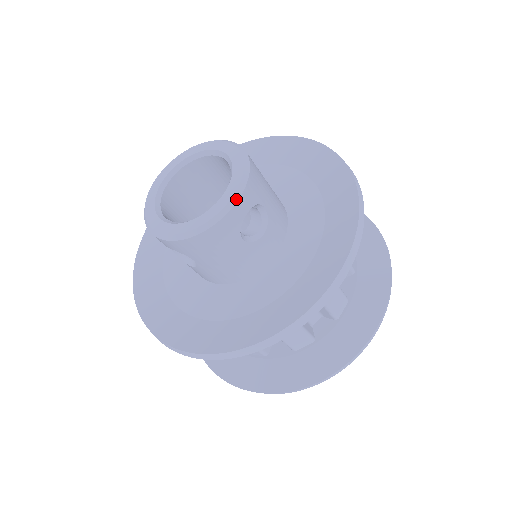
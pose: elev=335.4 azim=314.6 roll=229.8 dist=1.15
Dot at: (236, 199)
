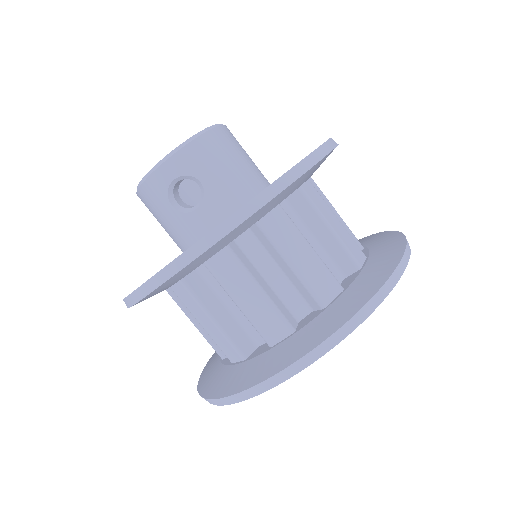
Dot at: (162, 162)
